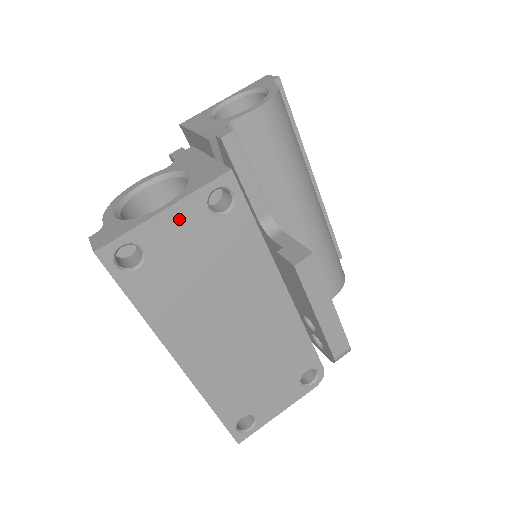
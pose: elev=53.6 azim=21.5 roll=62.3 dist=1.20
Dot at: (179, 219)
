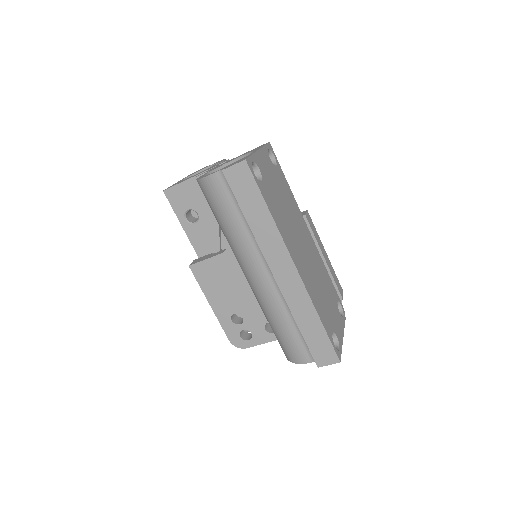
Dot at: (264, 159)
